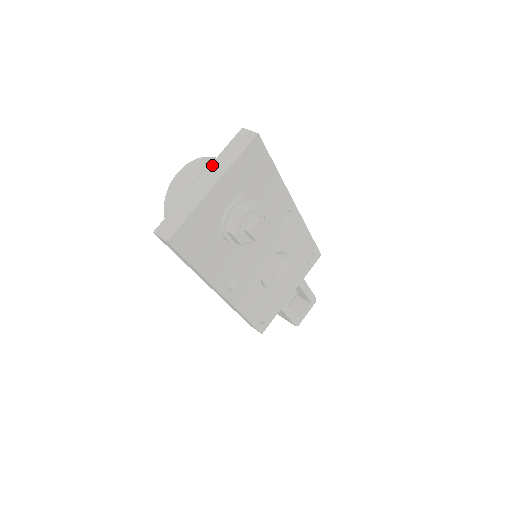
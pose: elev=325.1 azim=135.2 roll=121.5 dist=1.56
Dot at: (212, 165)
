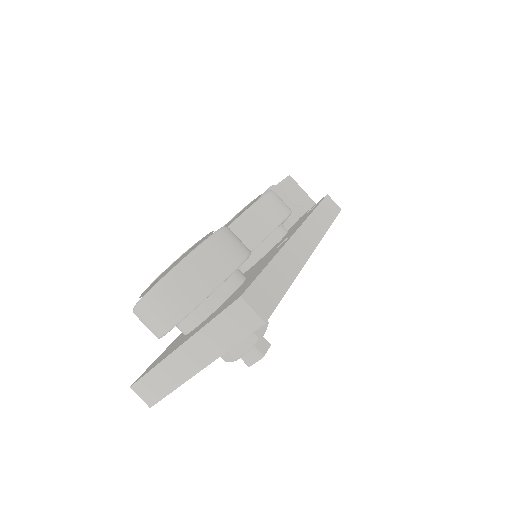
Dot at: (196, 338)
